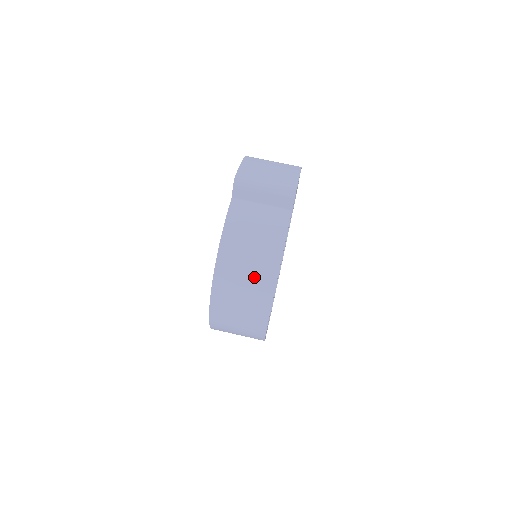
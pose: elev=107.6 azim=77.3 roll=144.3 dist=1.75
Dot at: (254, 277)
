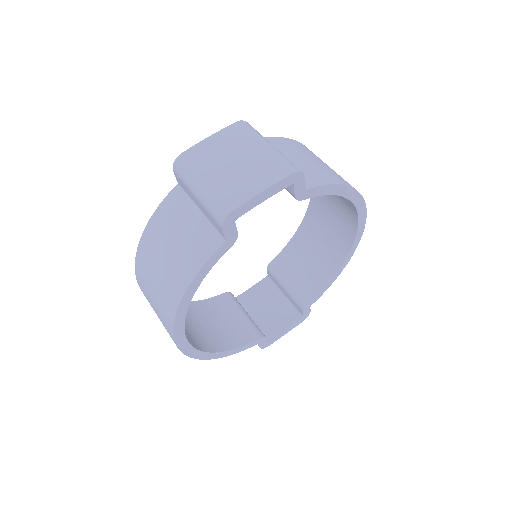
Dot at: (159, 299)
